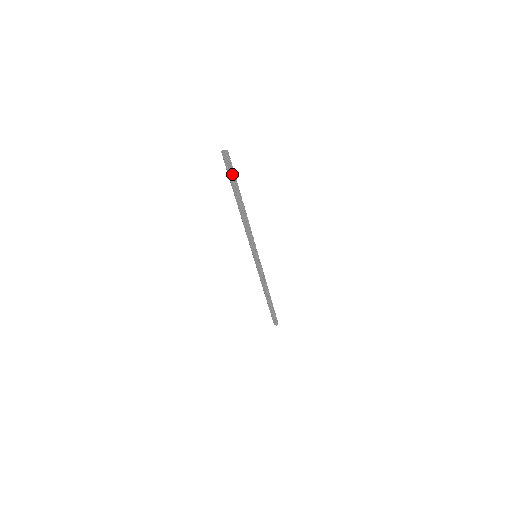
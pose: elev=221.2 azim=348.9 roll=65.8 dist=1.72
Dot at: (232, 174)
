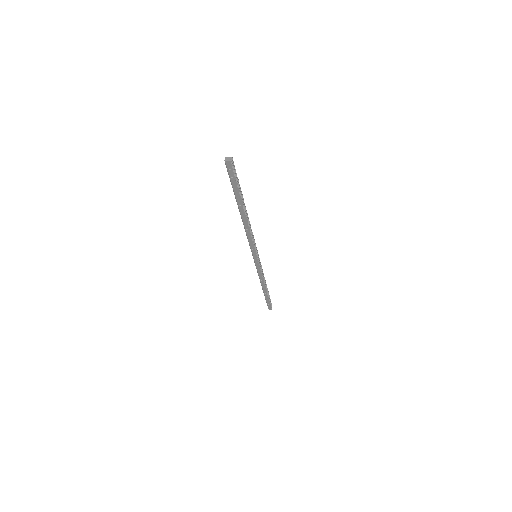
Dot at: (236, 182)
